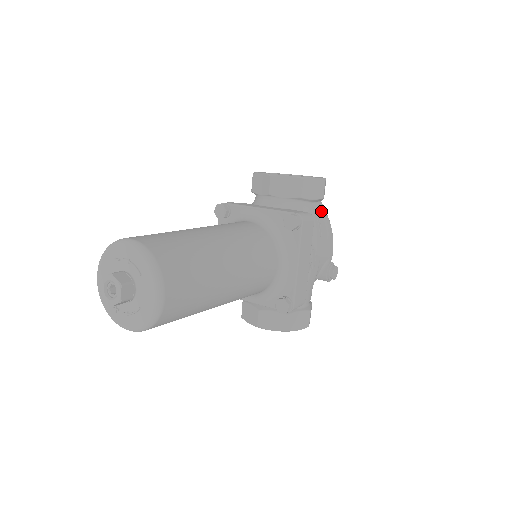
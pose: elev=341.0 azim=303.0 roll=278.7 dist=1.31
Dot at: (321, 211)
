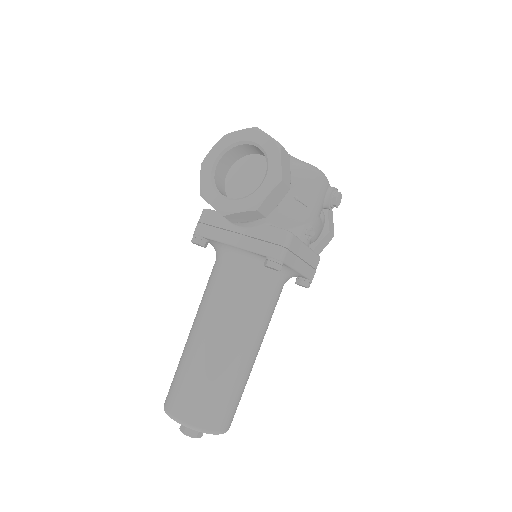
Dot at: (294, 182)
